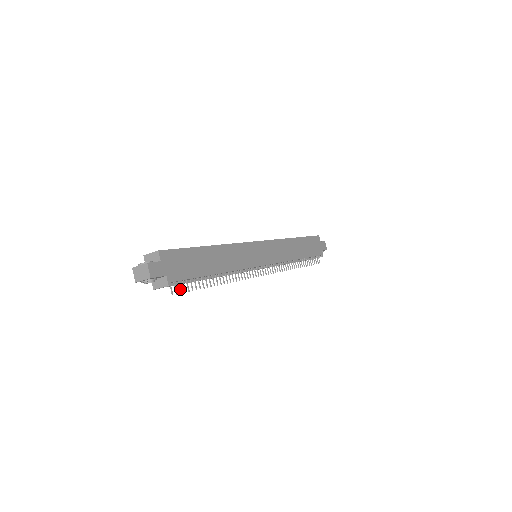
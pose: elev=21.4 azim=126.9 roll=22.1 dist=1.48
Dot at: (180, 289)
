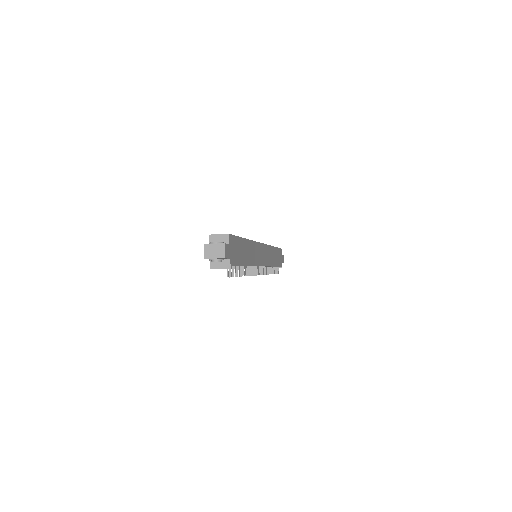
Dot at: (231, 273)
